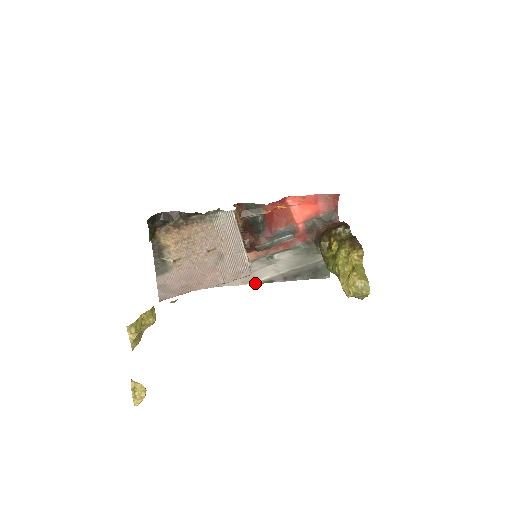
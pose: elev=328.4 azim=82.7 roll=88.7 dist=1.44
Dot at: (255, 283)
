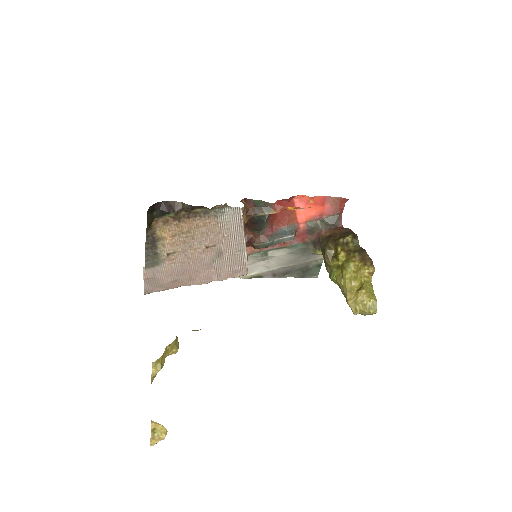
Dot at: (243, 277)
